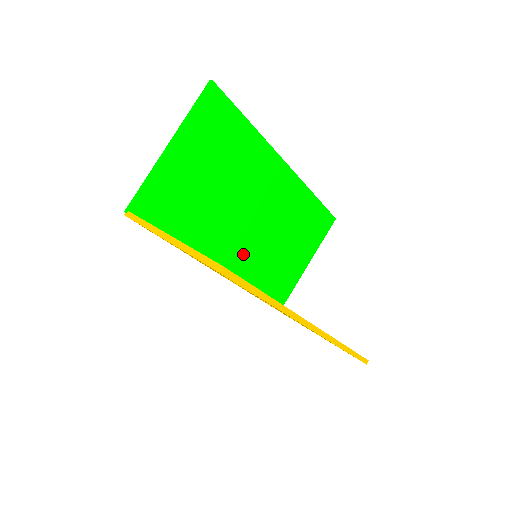
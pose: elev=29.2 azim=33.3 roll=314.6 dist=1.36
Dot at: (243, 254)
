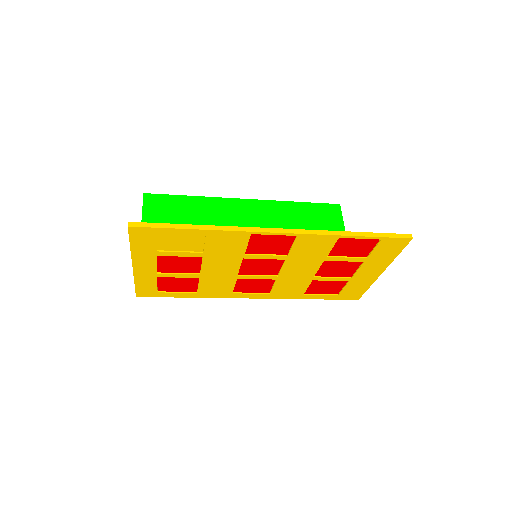
Dot at: occluded
